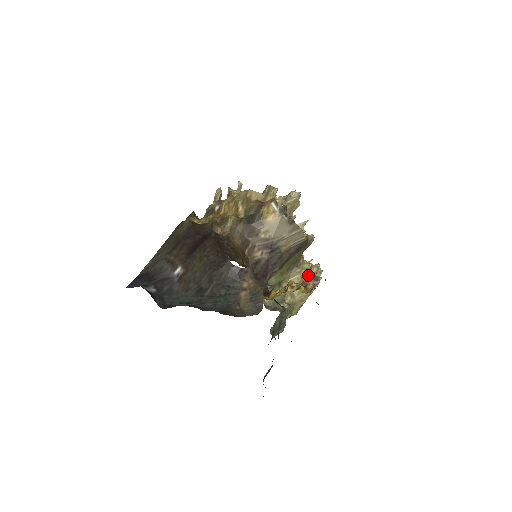
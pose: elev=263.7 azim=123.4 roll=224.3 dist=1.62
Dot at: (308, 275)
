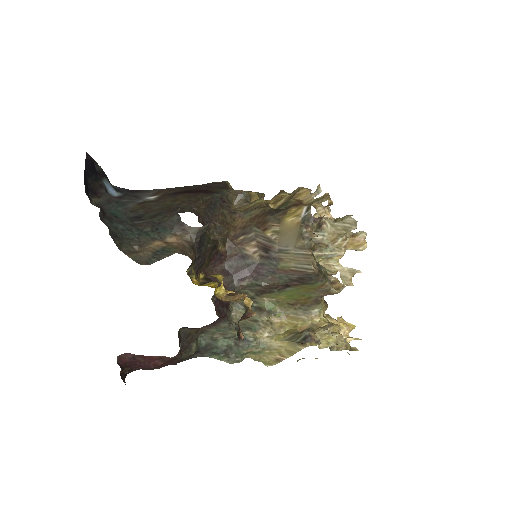
Dot at: (307, 329)
